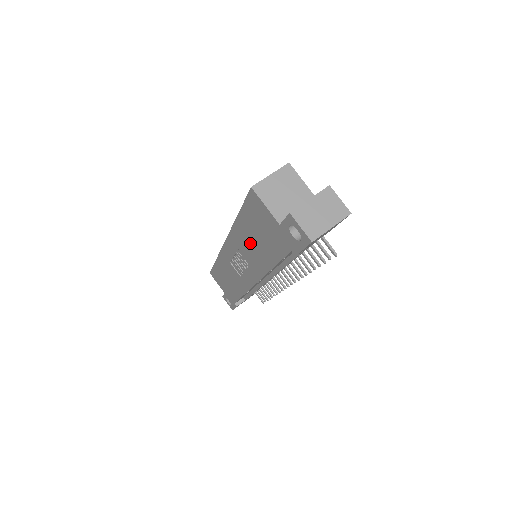
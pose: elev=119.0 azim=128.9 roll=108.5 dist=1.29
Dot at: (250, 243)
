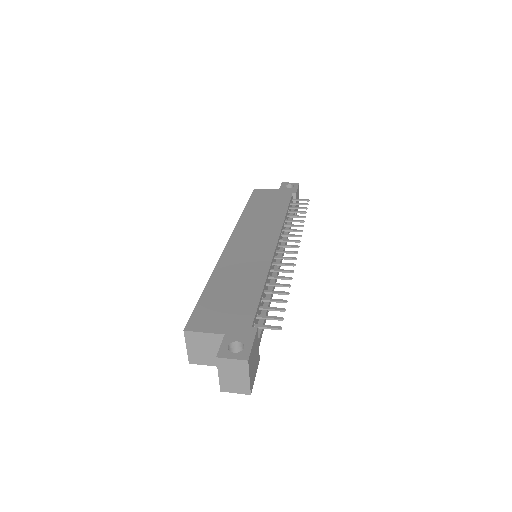
Dot at: occluded
